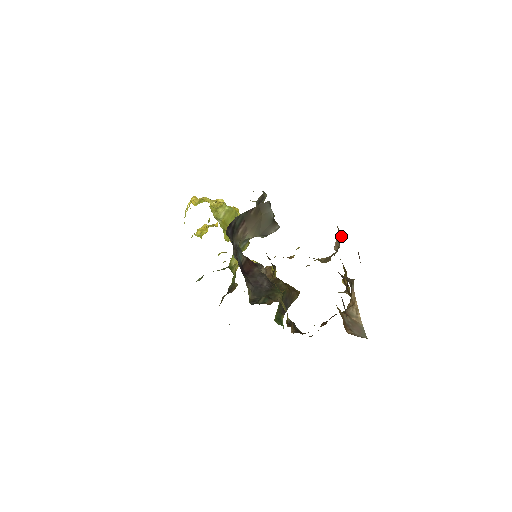
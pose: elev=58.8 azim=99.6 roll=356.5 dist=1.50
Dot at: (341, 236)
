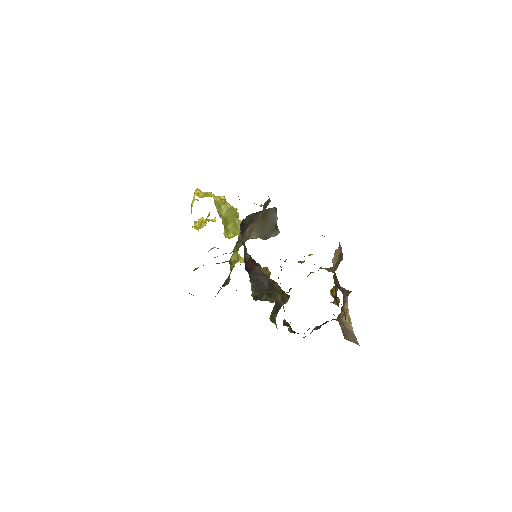
Dot at: occluded
